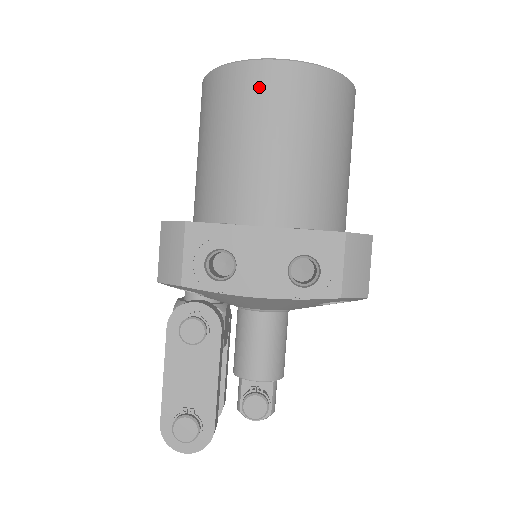
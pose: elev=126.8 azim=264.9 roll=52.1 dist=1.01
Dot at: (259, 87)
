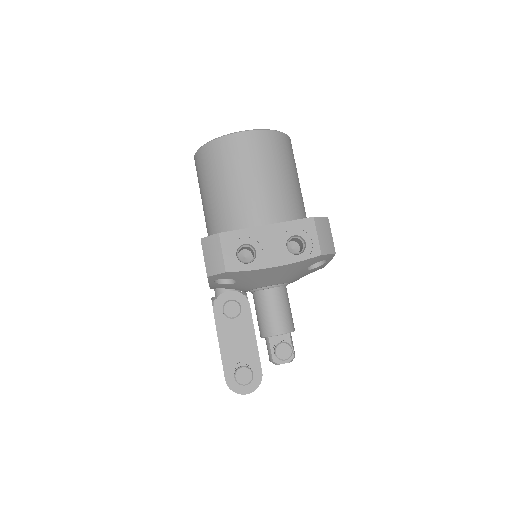
Dot at: (238, 149)
